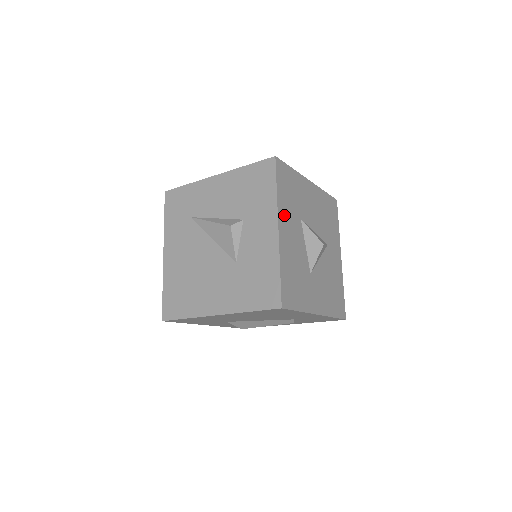
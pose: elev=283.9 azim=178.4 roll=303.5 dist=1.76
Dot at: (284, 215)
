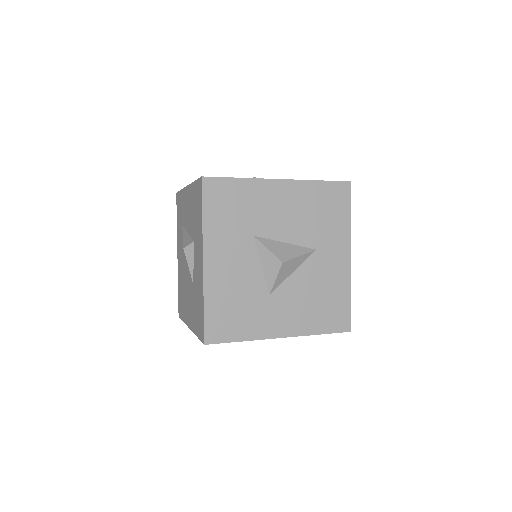
Dot at: (216, 242)
